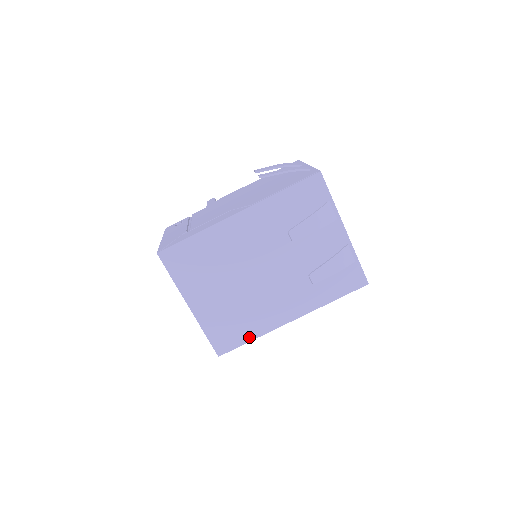
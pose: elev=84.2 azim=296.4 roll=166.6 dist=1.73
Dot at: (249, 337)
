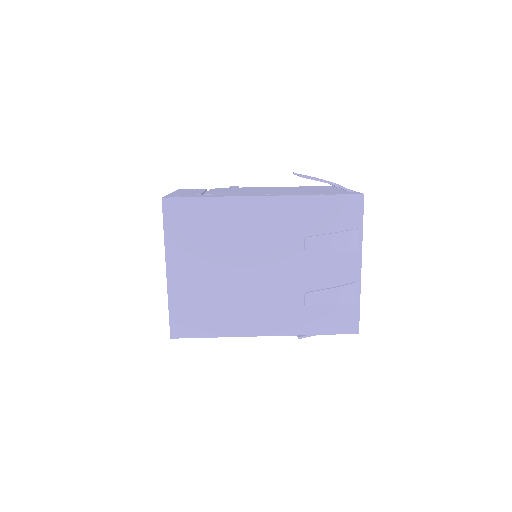
Dot at: (212, 332)
